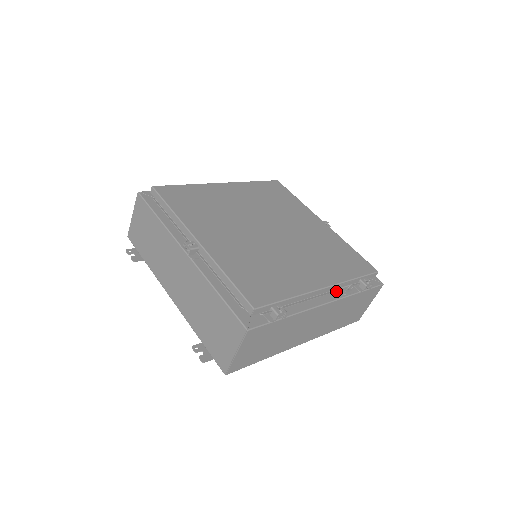
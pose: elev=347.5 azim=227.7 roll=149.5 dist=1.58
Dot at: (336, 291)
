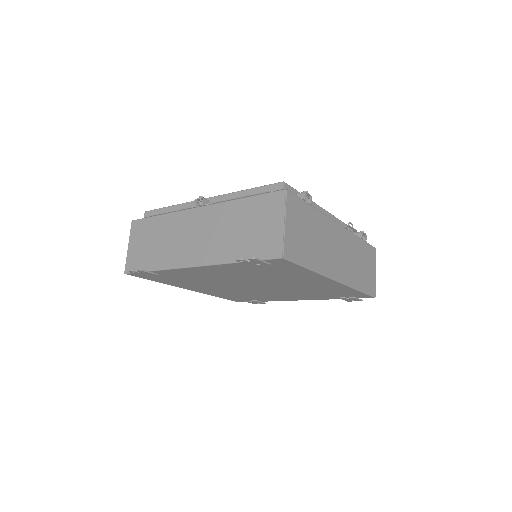
Dot at: occluded
